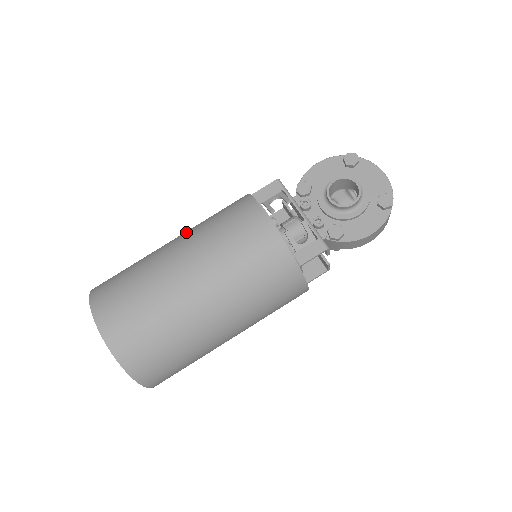
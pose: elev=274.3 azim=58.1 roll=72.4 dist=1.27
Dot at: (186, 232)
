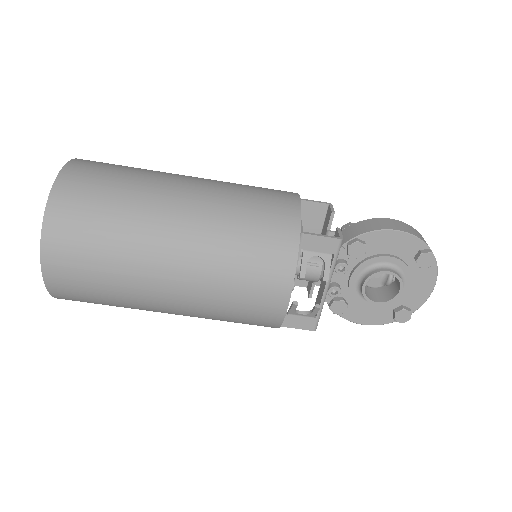
Dot at: (202, 217)
